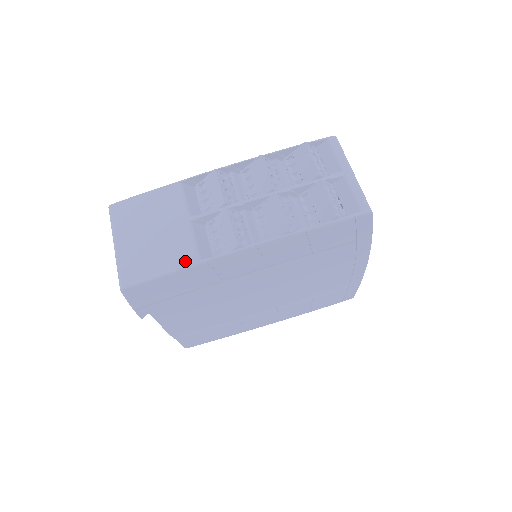
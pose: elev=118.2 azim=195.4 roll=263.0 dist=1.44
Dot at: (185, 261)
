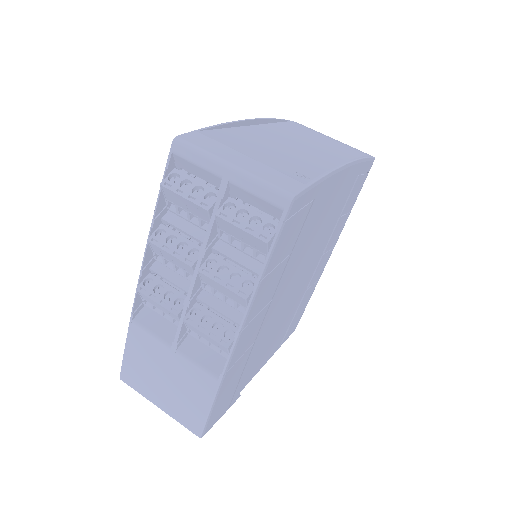
Dot at: (210, 388)
